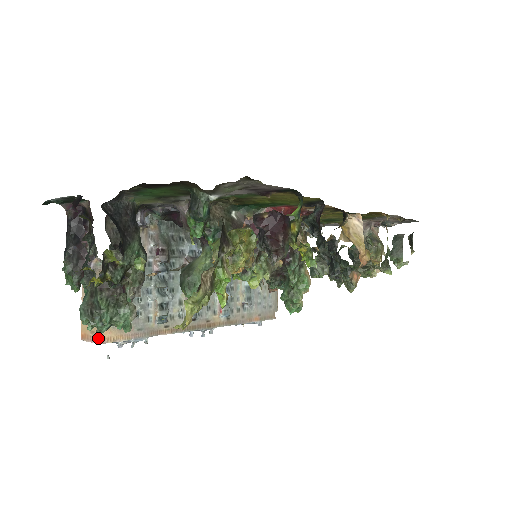
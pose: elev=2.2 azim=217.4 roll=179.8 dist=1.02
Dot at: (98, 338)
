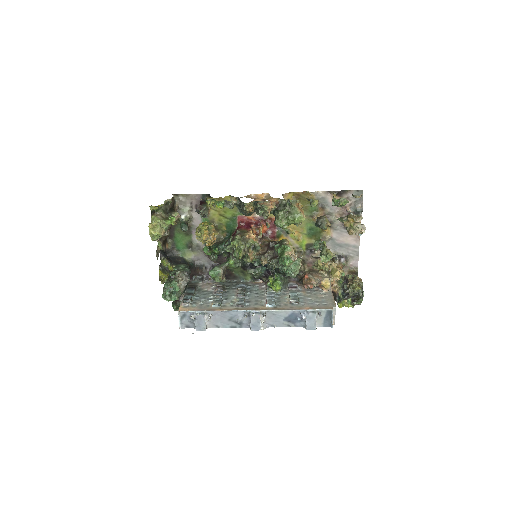
Dot at: (179, 314)
